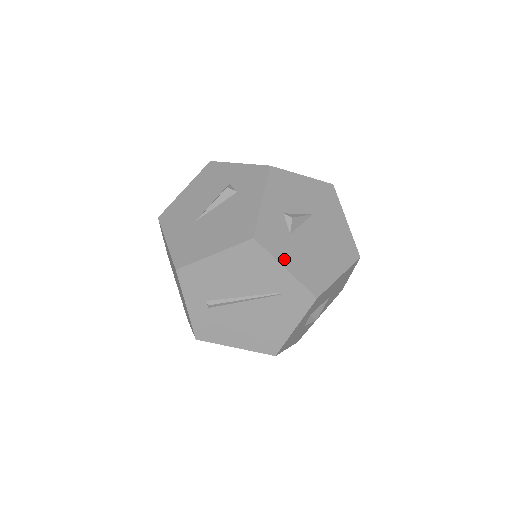
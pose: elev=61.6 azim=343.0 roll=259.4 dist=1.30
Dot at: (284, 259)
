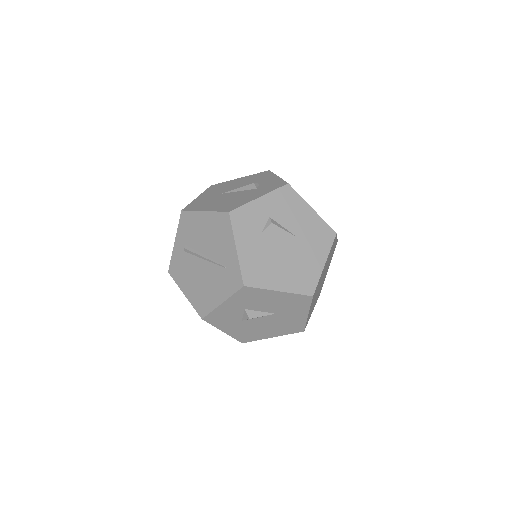
Dot at: (241, 242)
